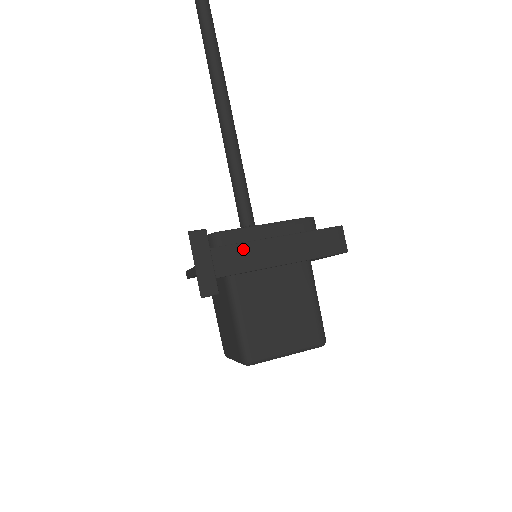
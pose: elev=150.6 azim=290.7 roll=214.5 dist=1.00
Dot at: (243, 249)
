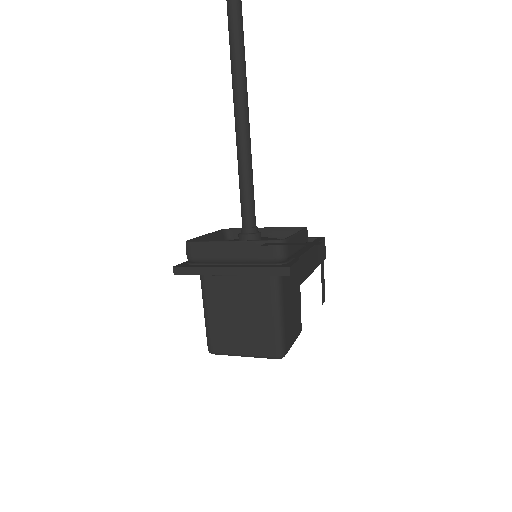
Dot at: (307, 257)
